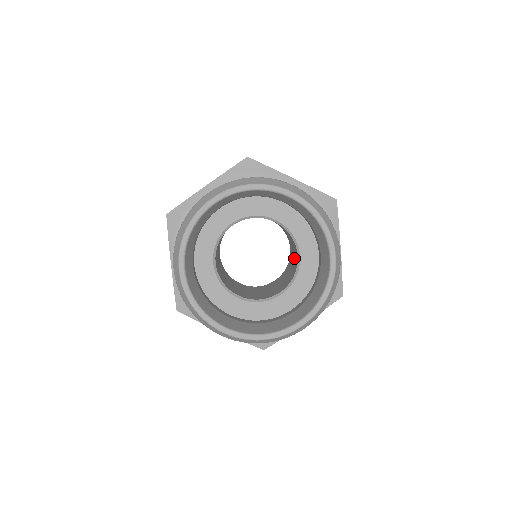
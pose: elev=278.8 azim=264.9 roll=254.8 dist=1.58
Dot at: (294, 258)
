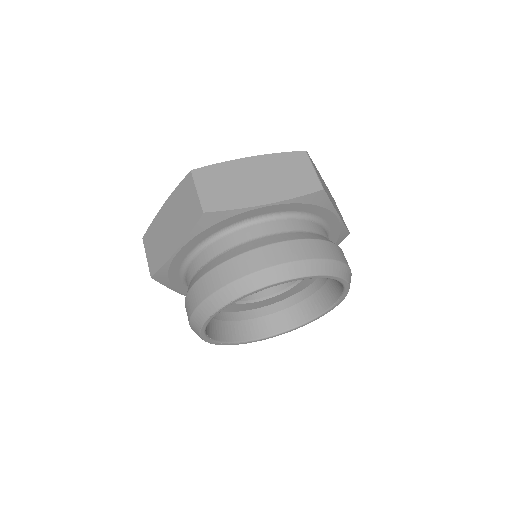
Dot at: occluded
